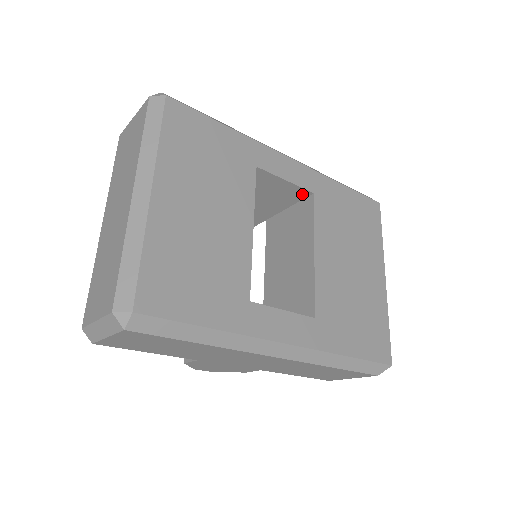
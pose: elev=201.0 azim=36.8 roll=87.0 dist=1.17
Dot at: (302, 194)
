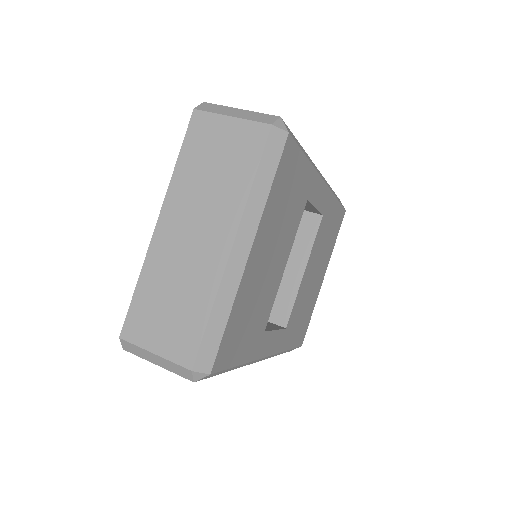
Dot at: (314, 211)
